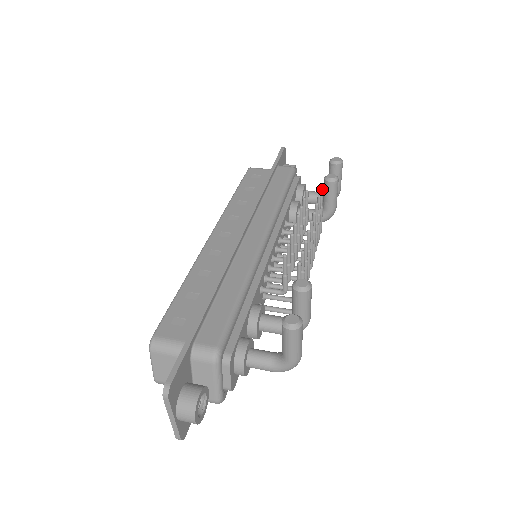
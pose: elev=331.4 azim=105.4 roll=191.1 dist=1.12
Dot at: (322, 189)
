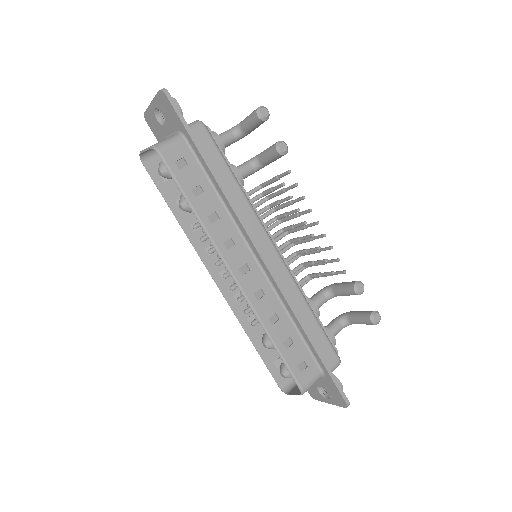
Dot at: occluded
